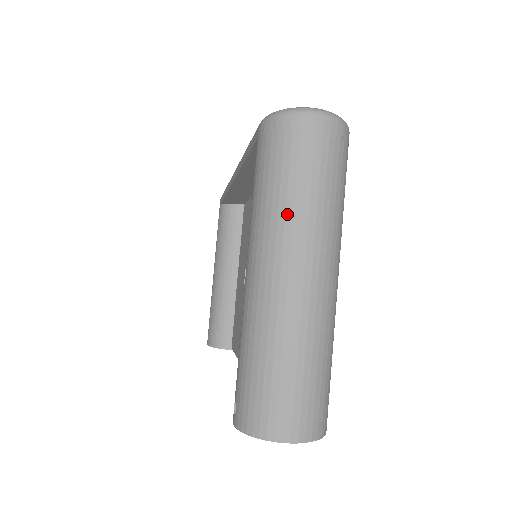
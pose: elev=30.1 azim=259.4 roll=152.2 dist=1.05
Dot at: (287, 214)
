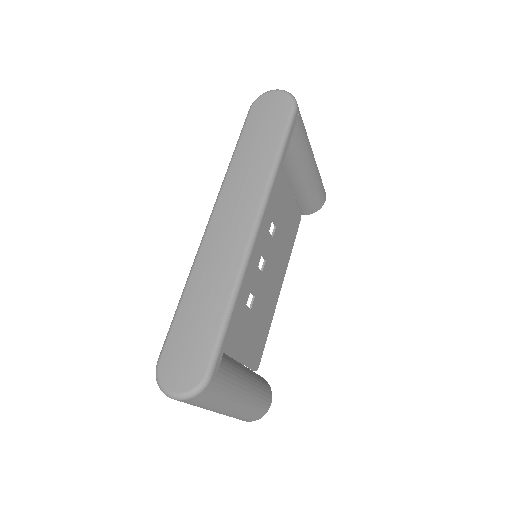
Dot at: occluded
